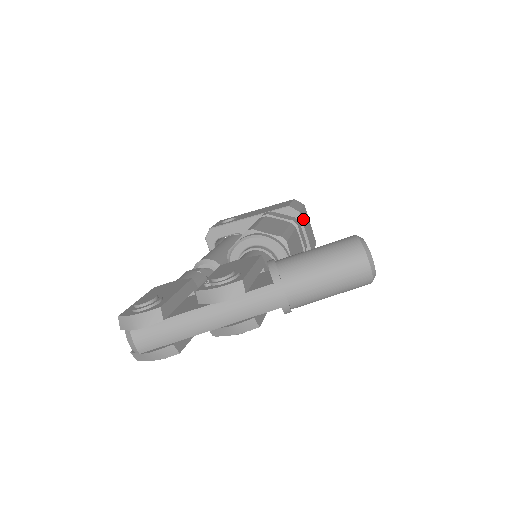
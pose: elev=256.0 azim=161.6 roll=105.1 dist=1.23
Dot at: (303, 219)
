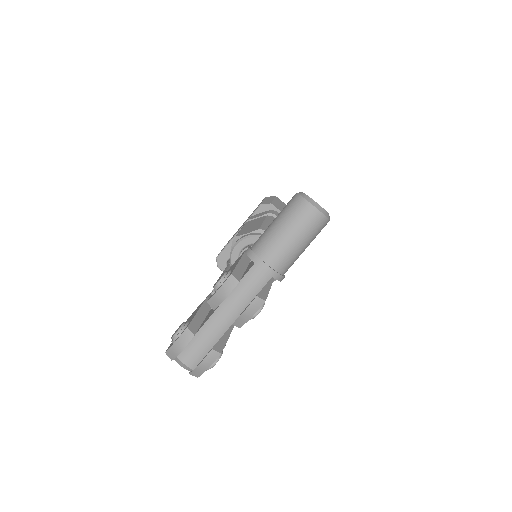
Dot at: (278, 207)
